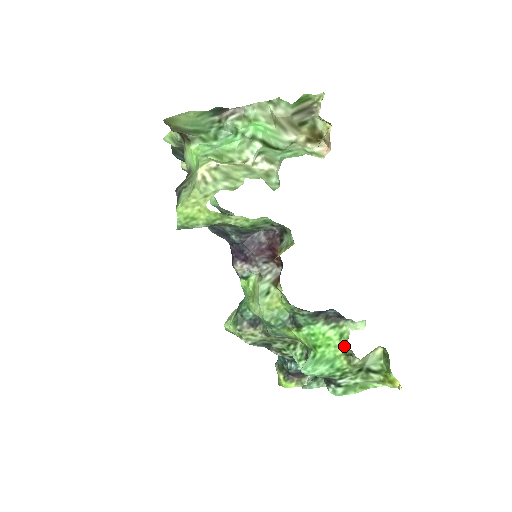
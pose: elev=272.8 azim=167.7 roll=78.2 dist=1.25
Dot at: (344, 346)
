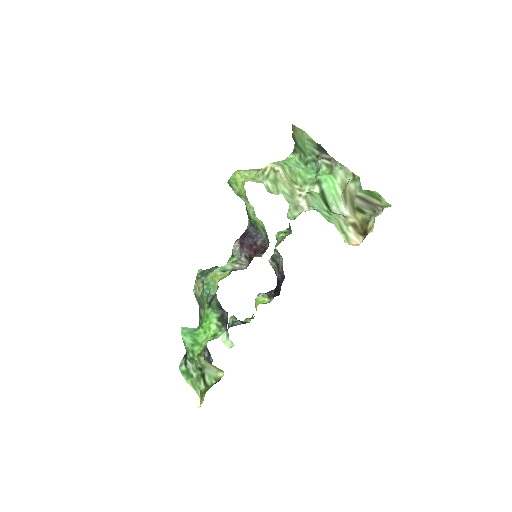
Dot at: occluded
